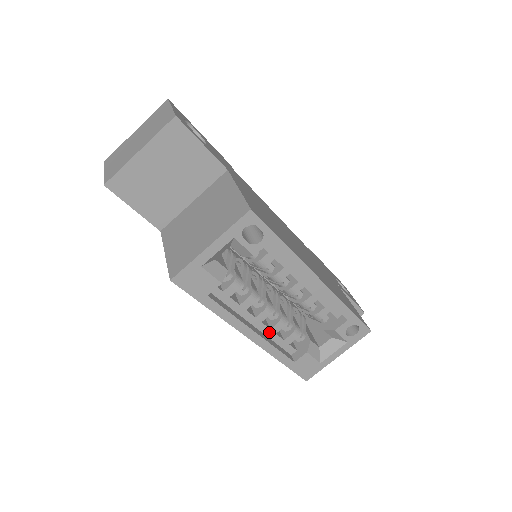
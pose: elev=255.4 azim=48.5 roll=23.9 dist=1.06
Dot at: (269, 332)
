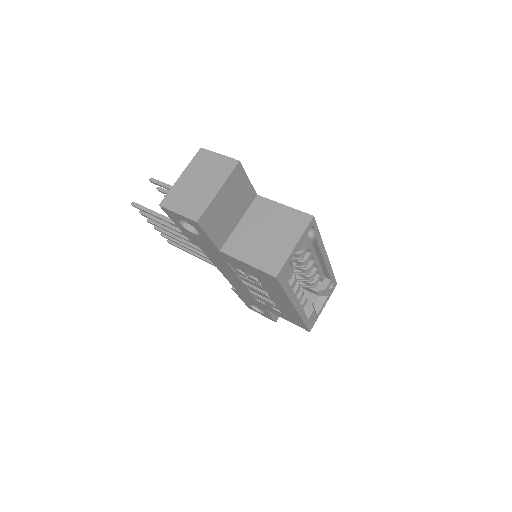
Dot at: occluded
